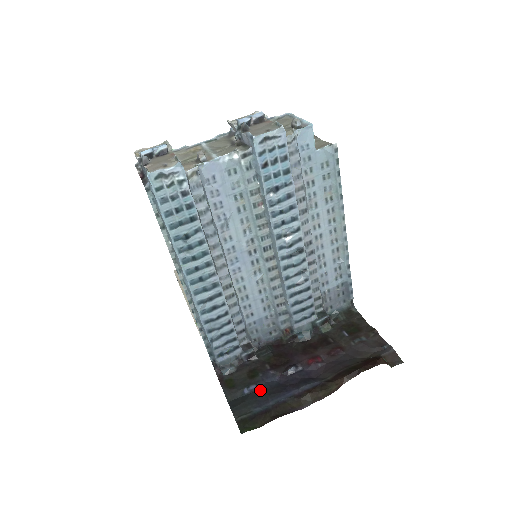
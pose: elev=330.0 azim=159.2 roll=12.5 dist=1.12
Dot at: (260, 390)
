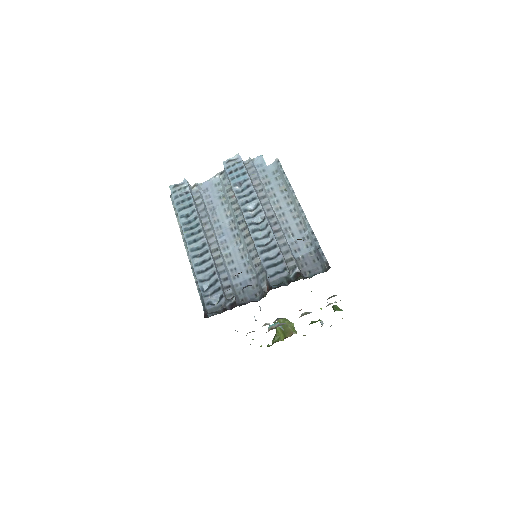
Dot at: occluded
